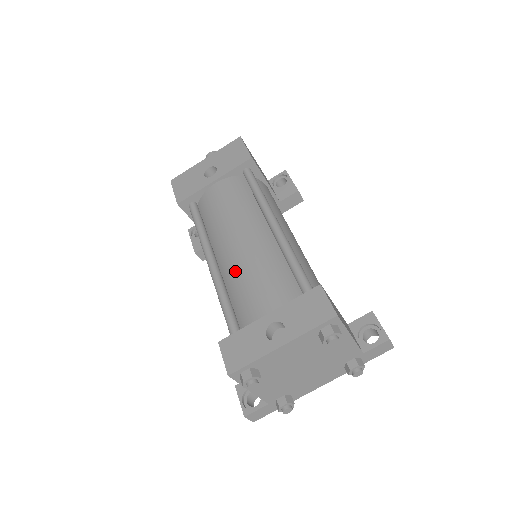
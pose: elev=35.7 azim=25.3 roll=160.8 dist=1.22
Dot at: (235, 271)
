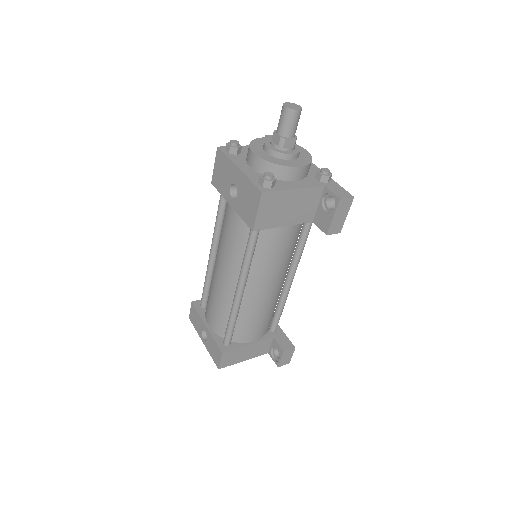
Dot at: (212, 282)
